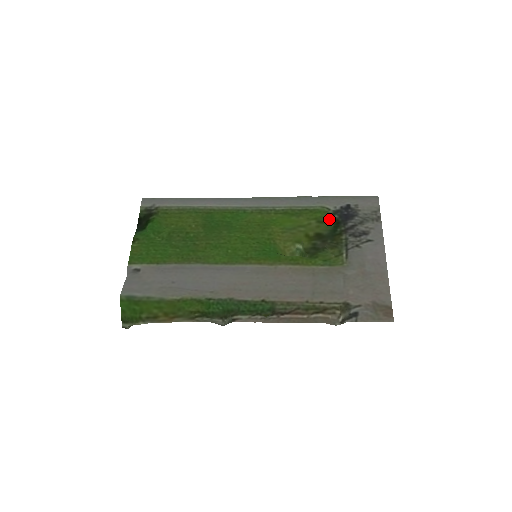
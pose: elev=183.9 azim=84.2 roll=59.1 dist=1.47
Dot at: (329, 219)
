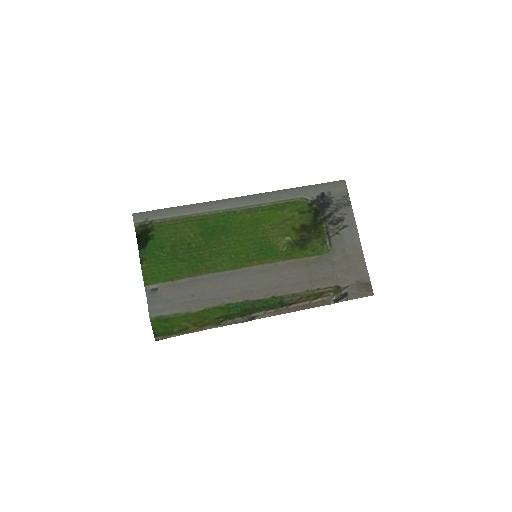
Dot at: (309, 209)
